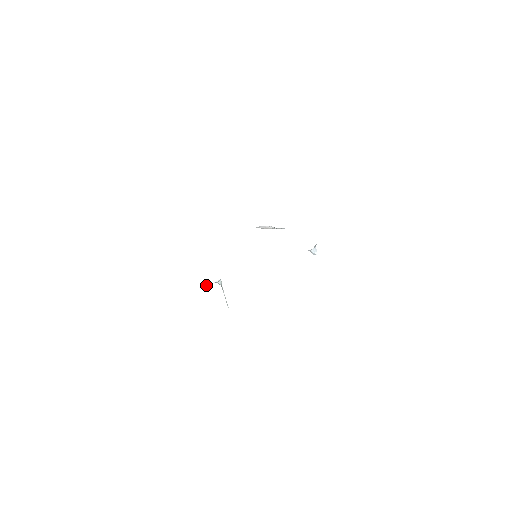
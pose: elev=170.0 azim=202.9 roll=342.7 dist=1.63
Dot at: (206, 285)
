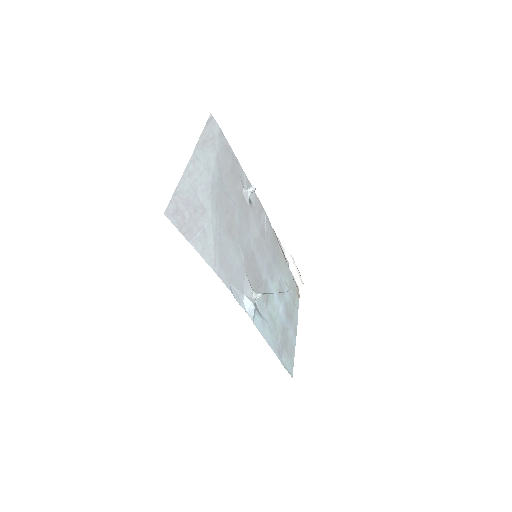
Dot at: (244, 304)
